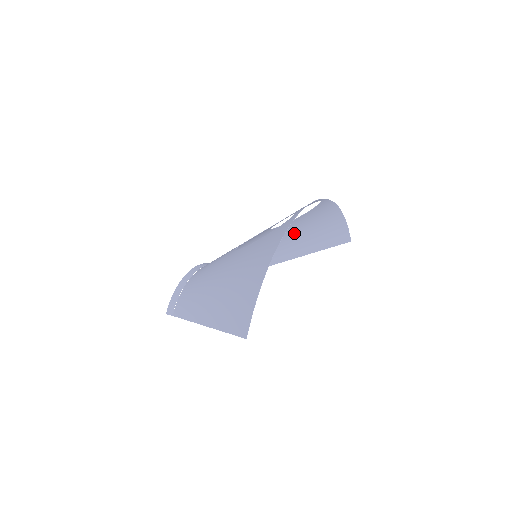
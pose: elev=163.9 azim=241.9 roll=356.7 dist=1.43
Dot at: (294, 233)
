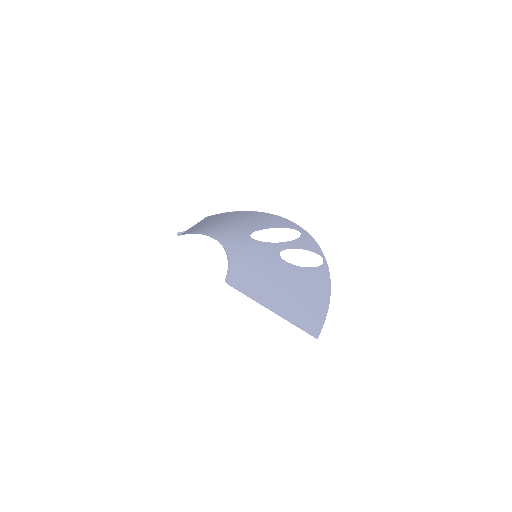
Dot at: (290, 286)
